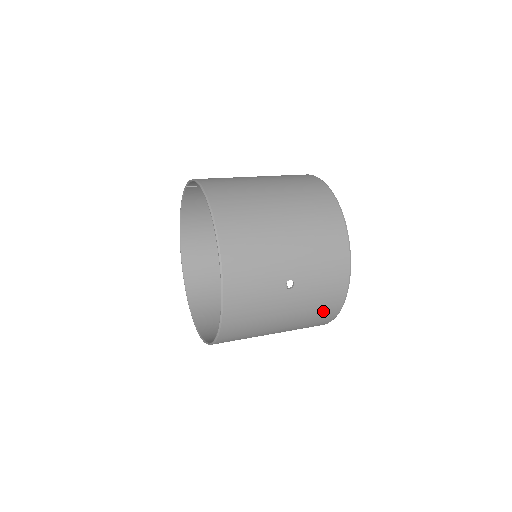
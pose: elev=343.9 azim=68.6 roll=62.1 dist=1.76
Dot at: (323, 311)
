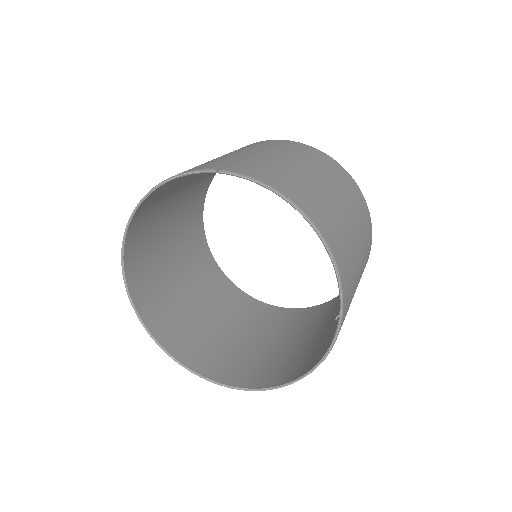
Dot at: (318, 315)
